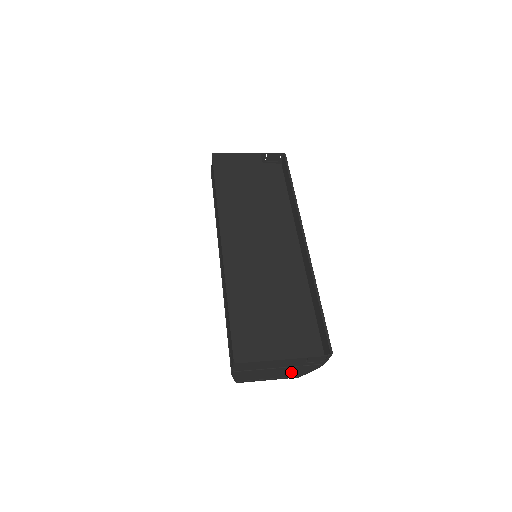
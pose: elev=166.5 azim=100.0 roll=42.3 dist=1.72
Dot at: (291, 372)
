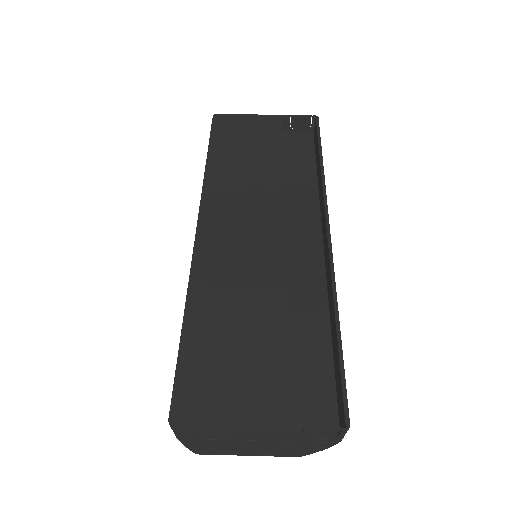
Dot at: (282, 448)
